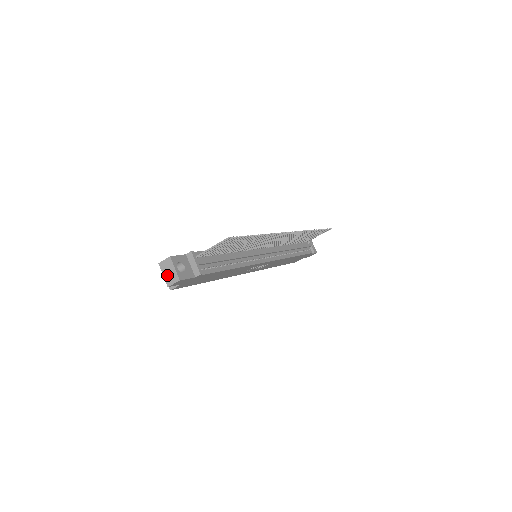
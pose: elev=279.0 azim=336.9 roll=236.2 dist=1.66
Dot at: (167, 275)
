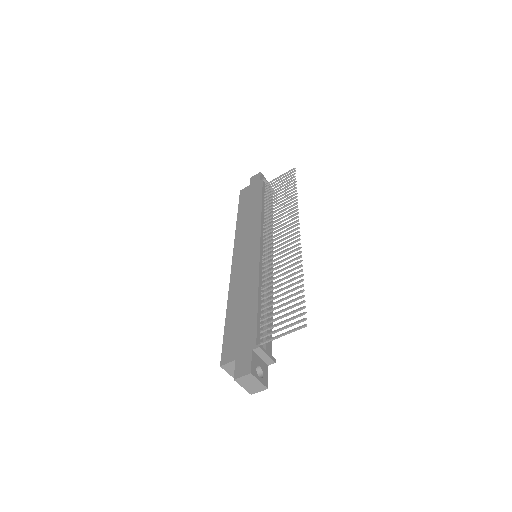
Dot at: (249, 387)
